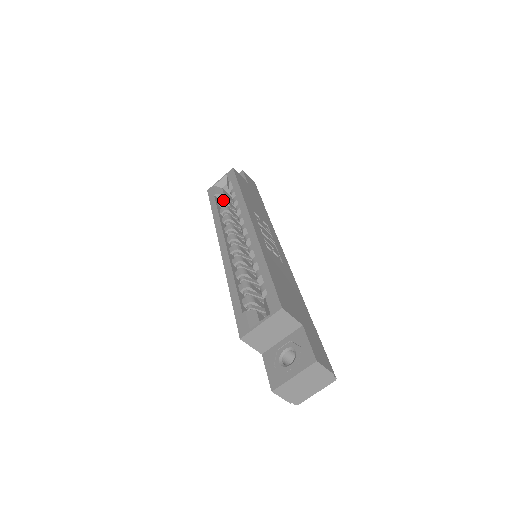
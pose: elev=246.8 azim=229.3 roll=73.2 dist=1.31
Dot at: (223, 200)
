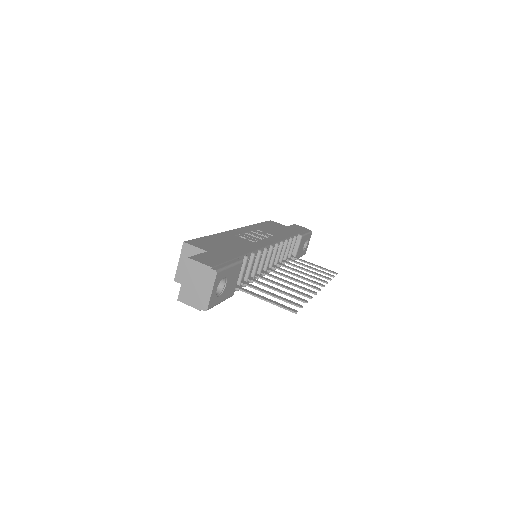
Dot at: occluded
